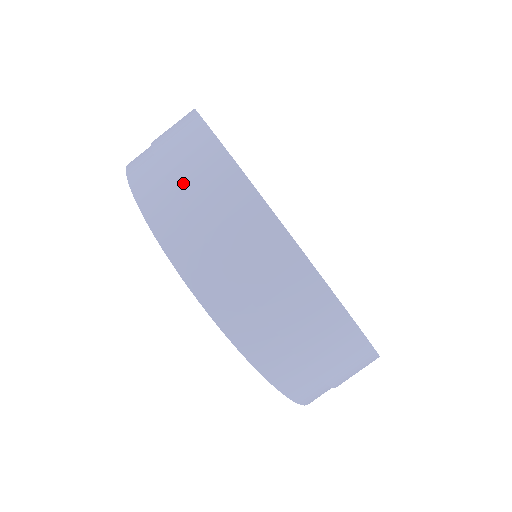
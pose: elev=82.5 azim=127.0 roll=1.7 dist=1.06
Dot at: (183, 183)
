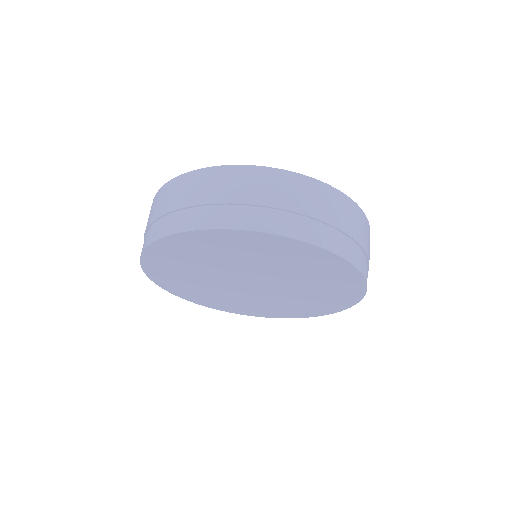
Dot at: (157, 213)
